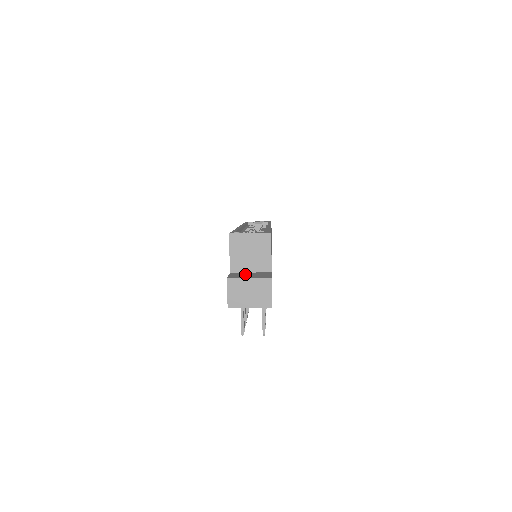
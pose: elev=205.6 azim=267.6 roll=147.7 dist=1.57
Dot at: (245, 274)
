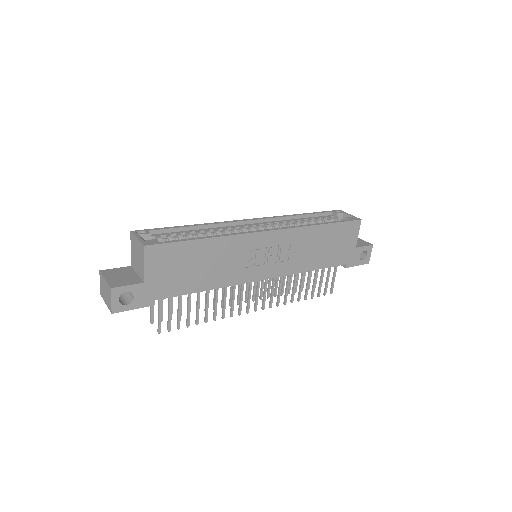
Dot at: (124, 273)
